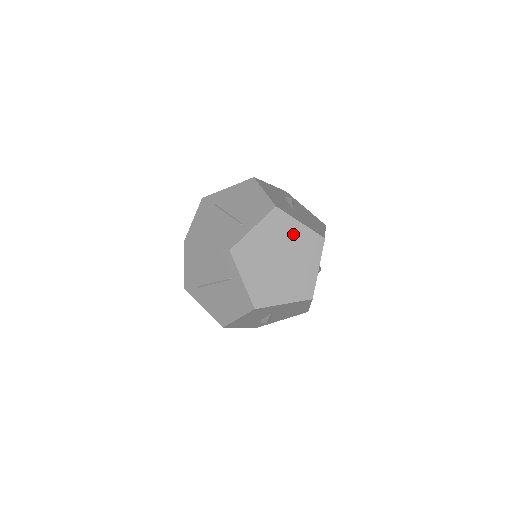
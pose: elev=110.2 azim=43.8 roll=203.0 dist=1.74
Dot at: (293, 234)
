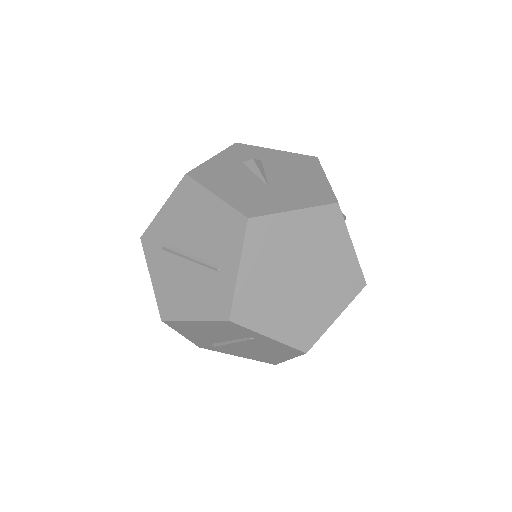
Dot at: (294, 233)
